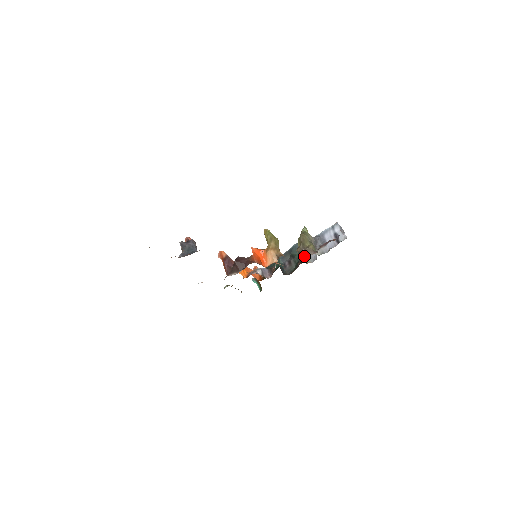
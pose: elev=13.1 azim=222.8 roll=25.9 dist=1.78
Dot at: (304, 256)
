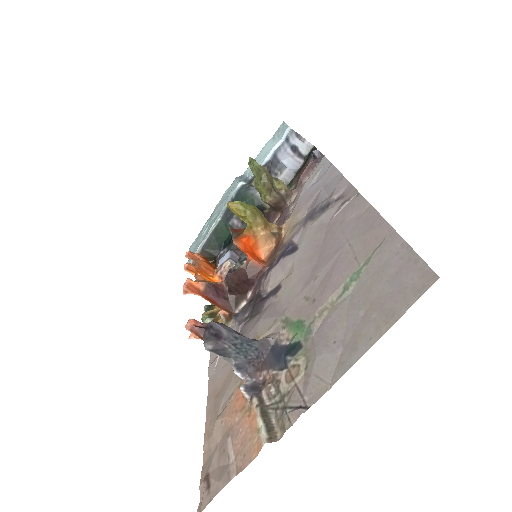
Dot at: (258, 199)
